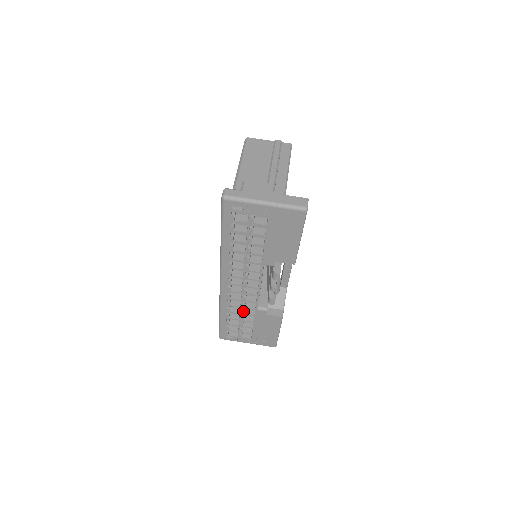
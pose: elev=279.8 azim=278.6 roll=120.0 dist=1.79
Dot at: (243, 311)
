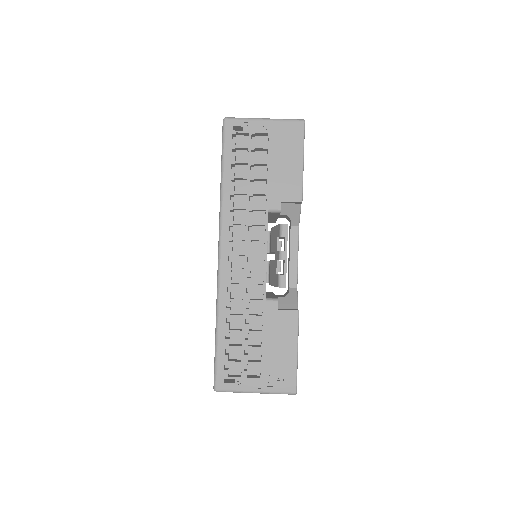
Dot at: (247, 309)
